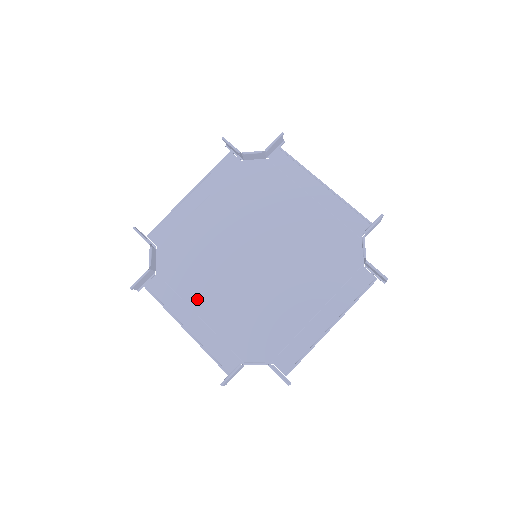
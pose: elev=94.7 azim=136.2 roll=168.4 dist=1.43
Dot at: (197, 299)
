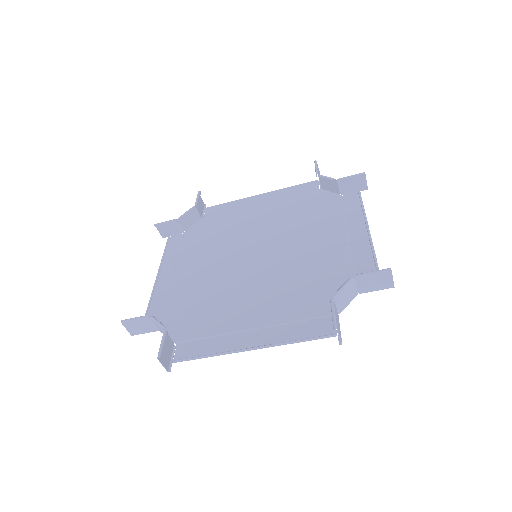
Dot at: (237, 321)
